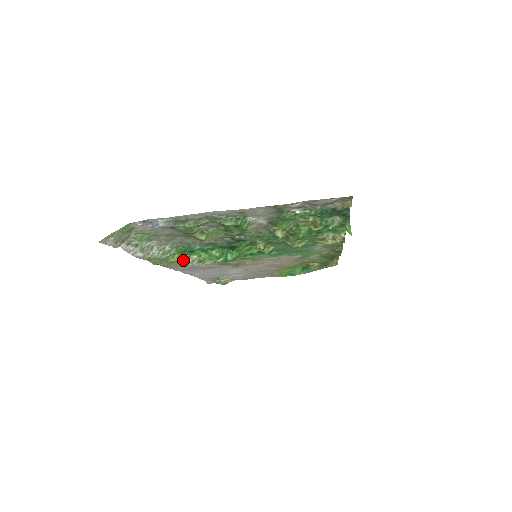
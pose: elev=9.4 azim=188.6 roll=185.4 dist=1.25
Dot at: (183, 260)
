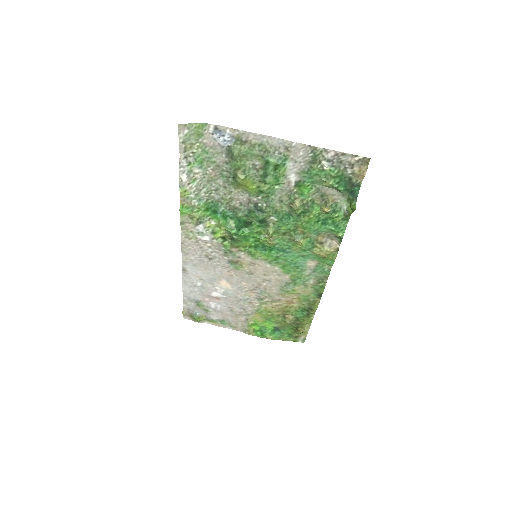
Dot at: (203, 220)
